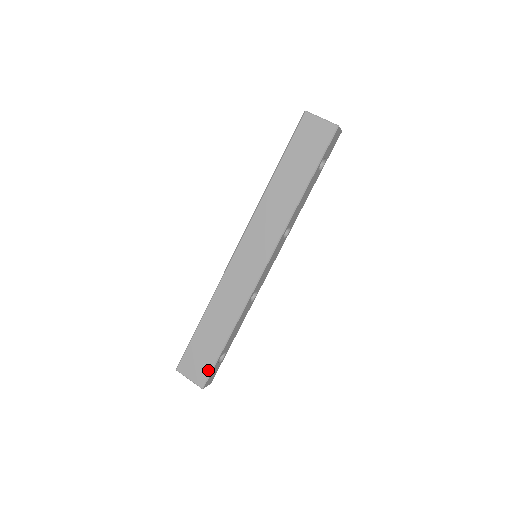
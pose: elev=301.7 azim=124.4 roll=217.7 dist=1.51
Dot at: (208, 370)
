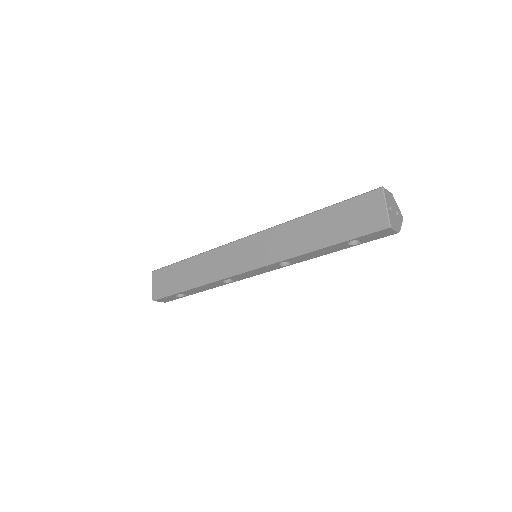
Dot at: (164, 293)
